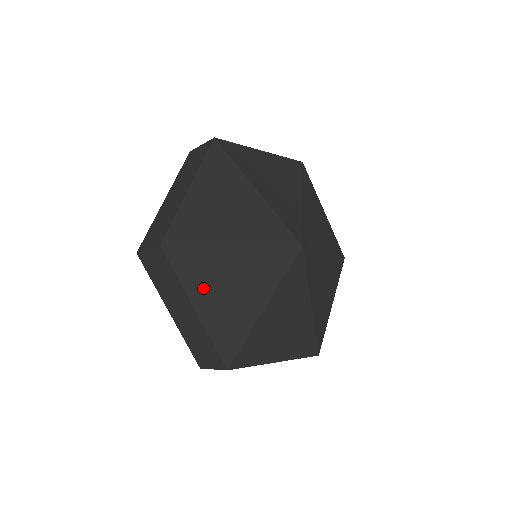
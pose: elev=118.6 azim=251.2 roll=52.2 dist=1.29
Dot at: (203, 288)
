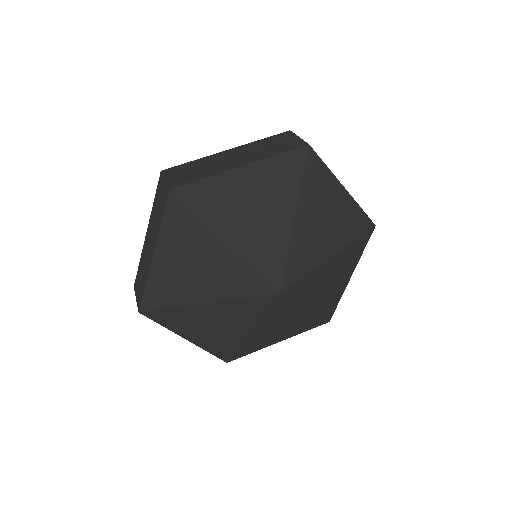
Dot at: (188, 329)
